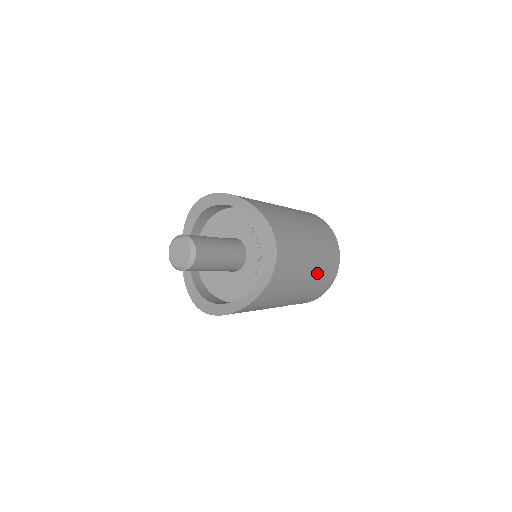
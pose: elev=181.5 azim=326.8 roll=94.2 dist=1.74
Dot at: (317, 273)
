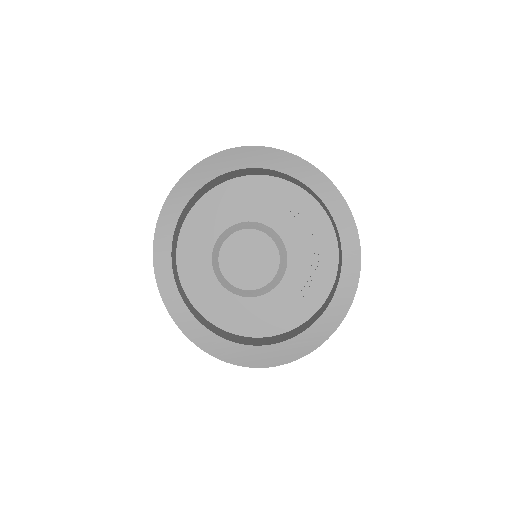
Dot at: occluded
